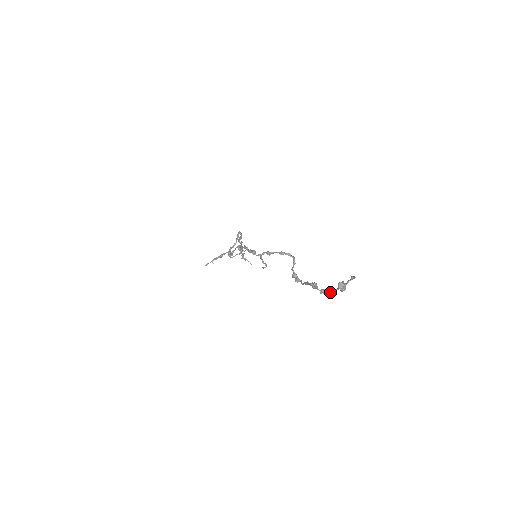
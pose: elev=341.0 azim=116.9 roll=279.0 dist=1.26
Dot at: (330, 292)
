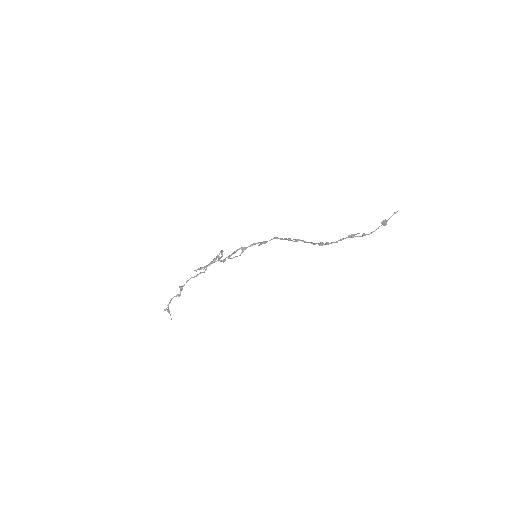
Dot at: (369, 234)
